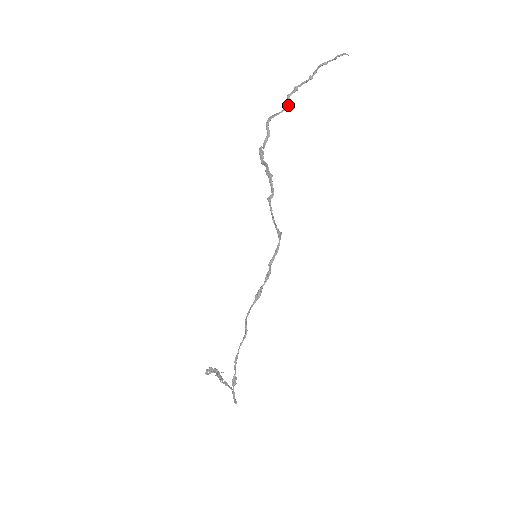
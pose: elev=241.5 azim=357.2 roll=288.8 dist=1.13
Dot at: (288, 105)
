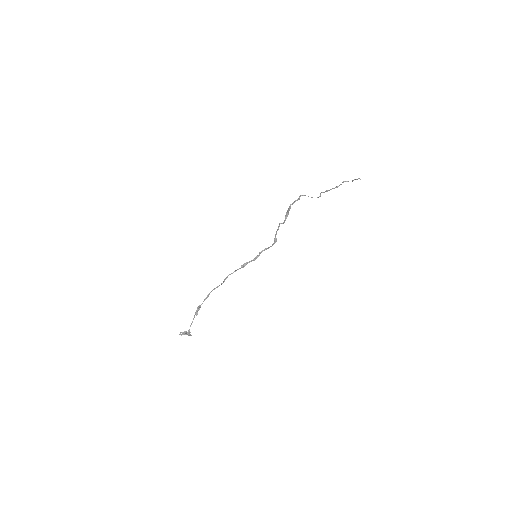
Dot at: (318, 197)
